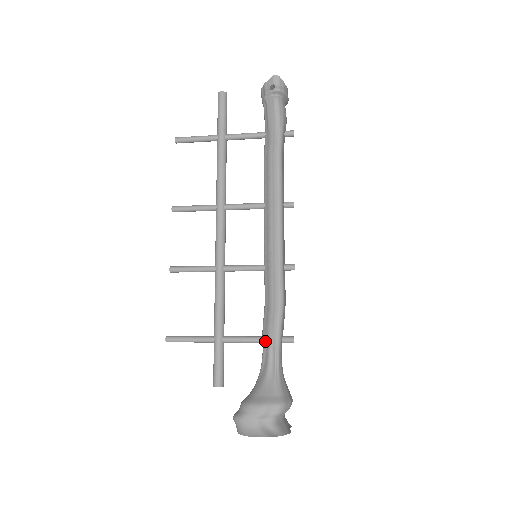
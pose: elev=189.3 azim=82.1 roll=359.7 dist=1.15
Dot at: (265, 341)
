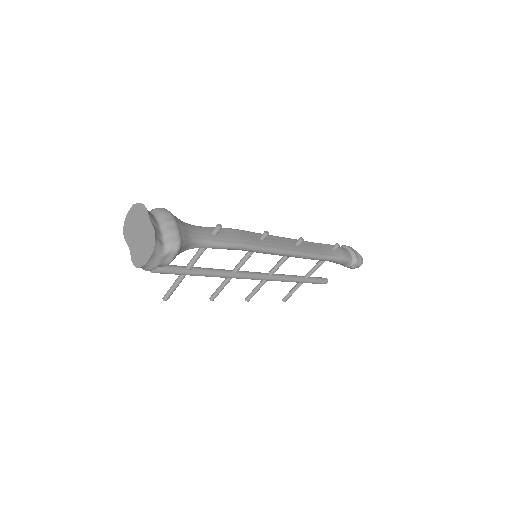
Dot at: occluded
